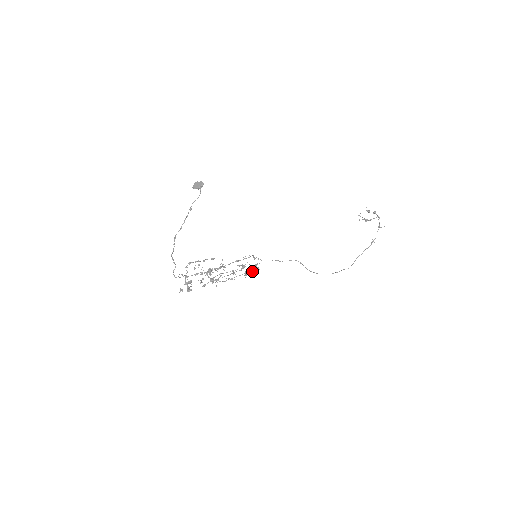
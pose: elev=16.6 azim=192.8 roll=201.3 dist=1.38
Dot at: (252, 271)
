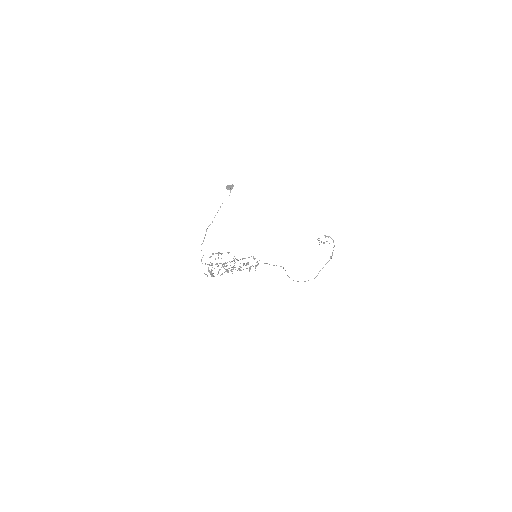
Dot at: (255, 266)
